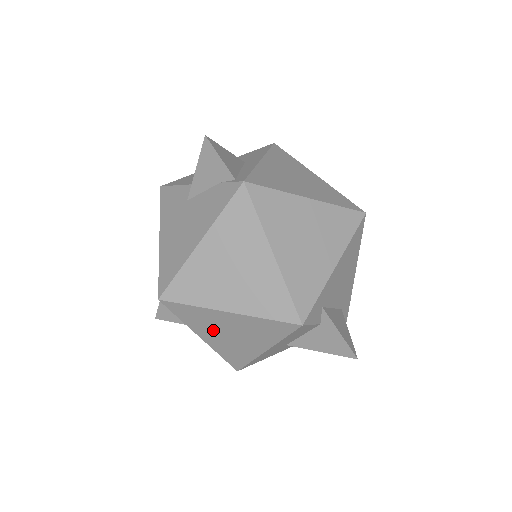
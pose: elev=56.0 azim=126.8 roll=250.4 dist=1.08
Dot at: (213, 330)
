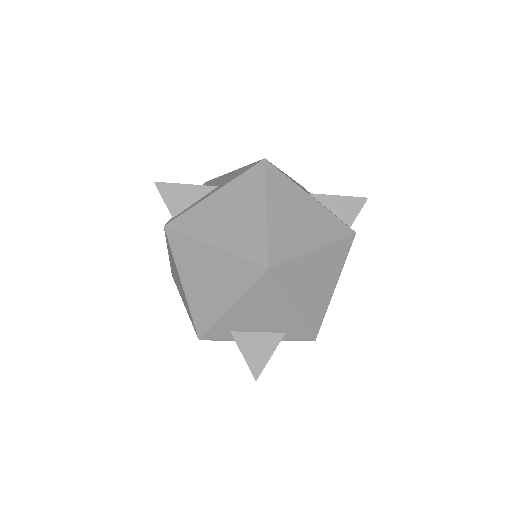
Dot at: occluded
